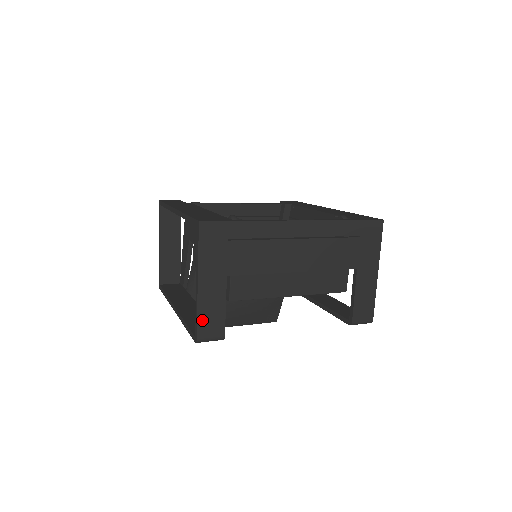
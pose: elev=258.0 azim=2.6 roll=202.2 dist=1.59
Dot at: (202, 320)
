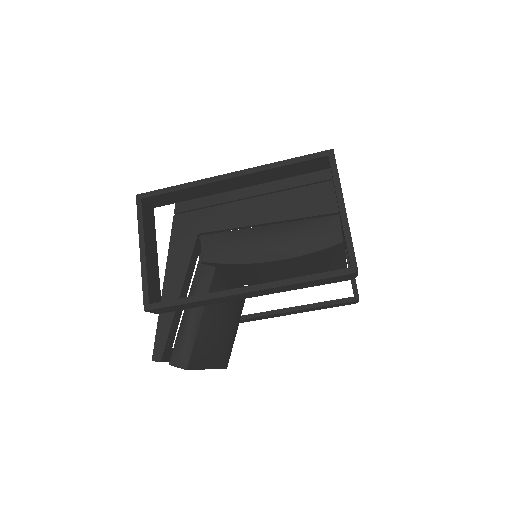
Dot at: (353, 247)
